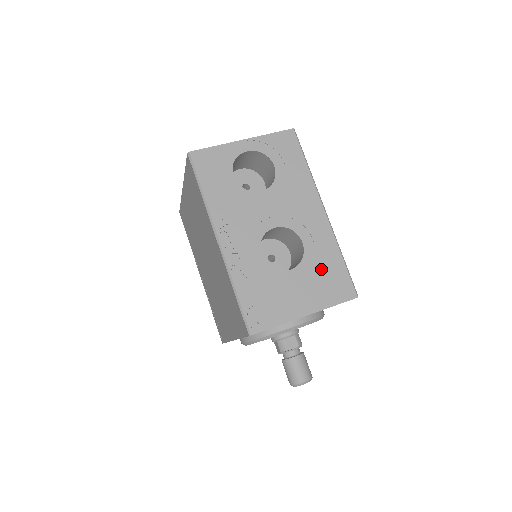
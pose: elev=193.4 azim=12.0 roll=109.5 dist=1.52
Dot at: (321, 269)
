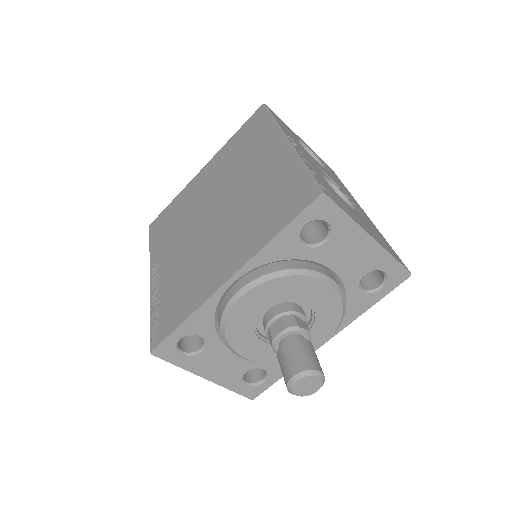
Dot at: (374, 231)
